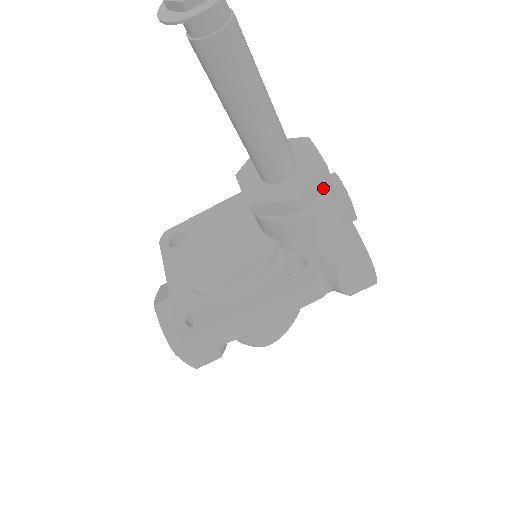
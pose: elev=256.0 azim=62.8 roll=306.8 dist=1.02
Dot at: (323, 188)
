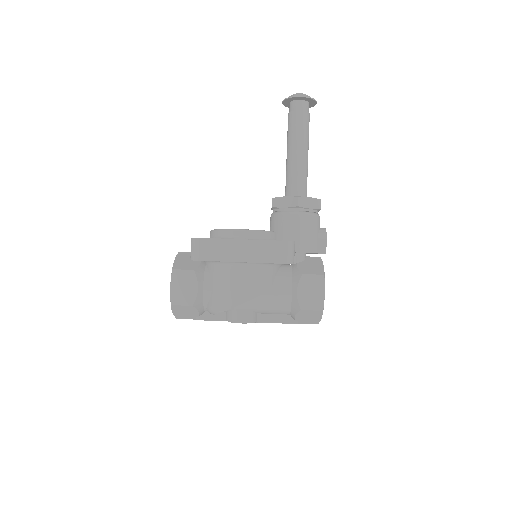
Dot at: (314, 213)
